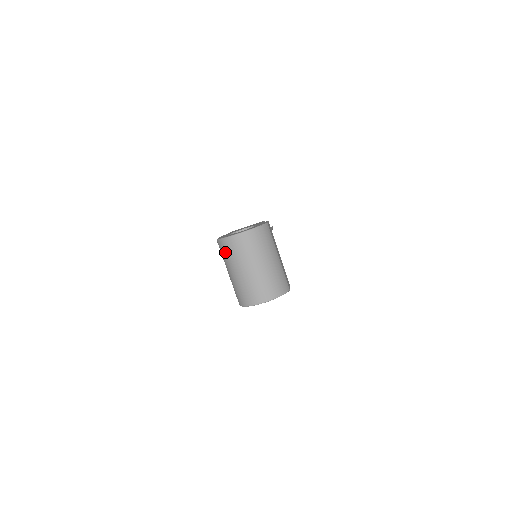
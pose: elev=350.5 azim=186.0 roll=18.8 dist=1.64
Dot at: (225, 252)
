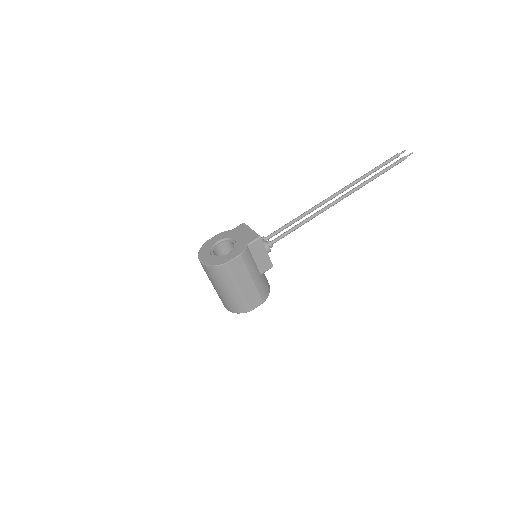
Dot at: occluded
